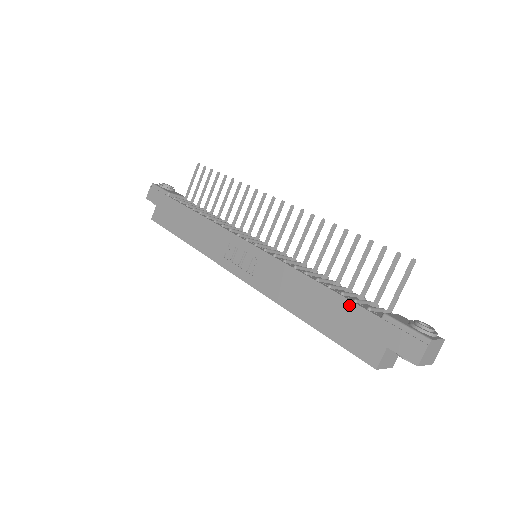
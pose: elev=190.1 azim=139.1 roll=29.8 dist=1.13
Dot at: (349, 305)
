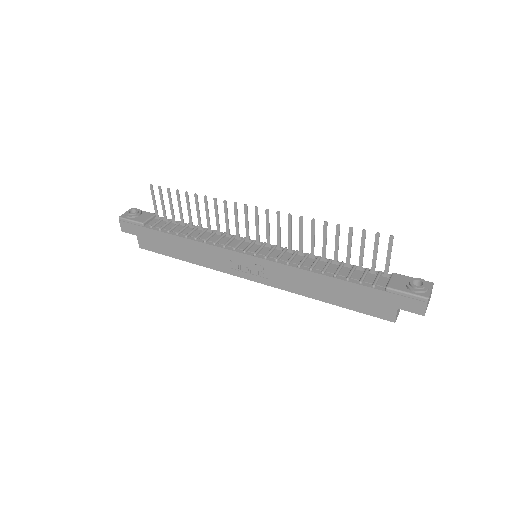
Dot at: (357, 287)
